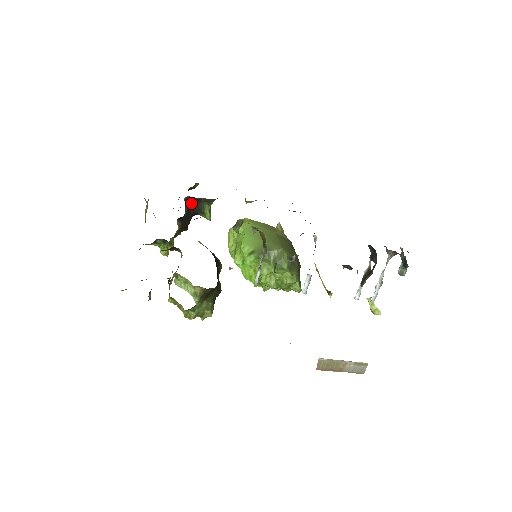
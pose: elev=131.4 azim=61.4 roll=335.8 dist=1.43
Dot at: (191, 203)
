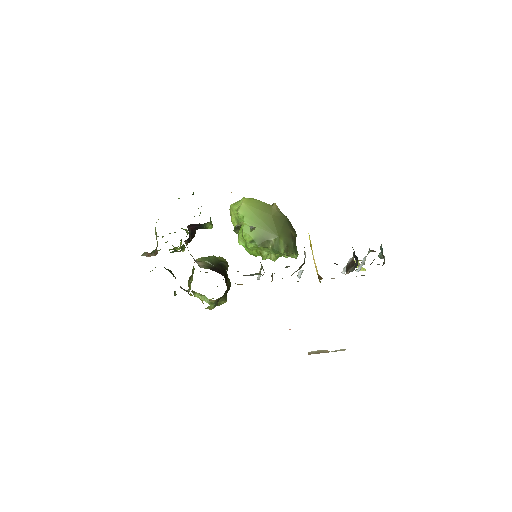
Dot at: (193, 226)
